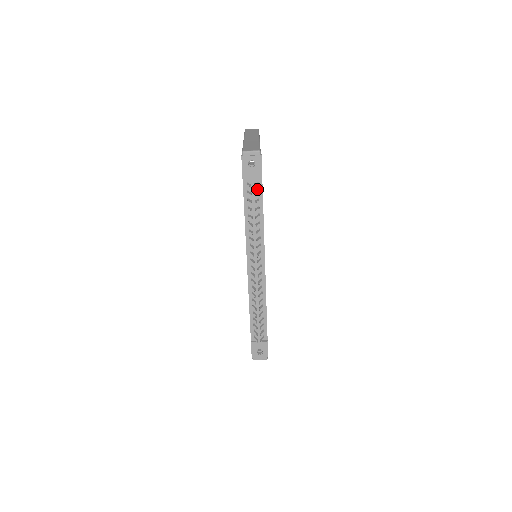
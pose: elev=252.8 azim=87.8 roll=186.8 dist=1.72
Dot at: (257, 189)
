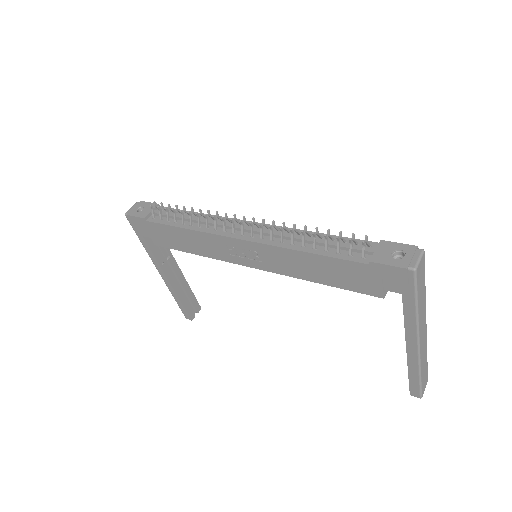
Dot at: occluded
